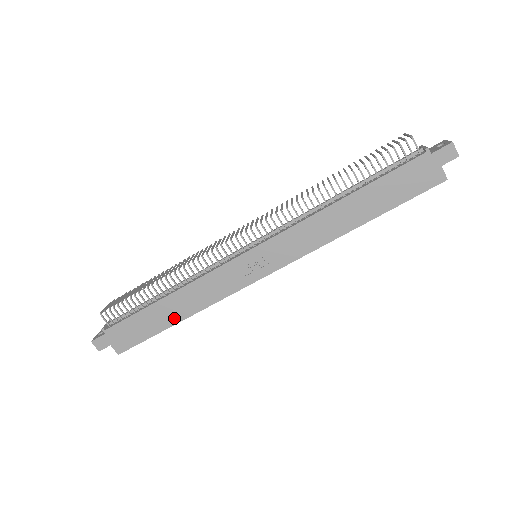
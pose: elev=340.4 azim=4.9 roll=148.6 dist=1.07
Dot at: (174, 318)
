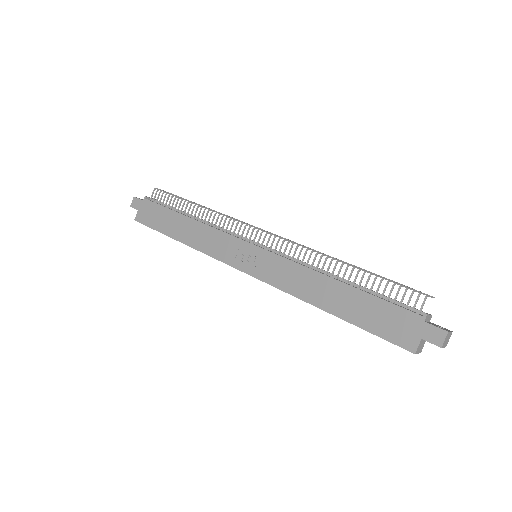
Dot at: (178, 235)
